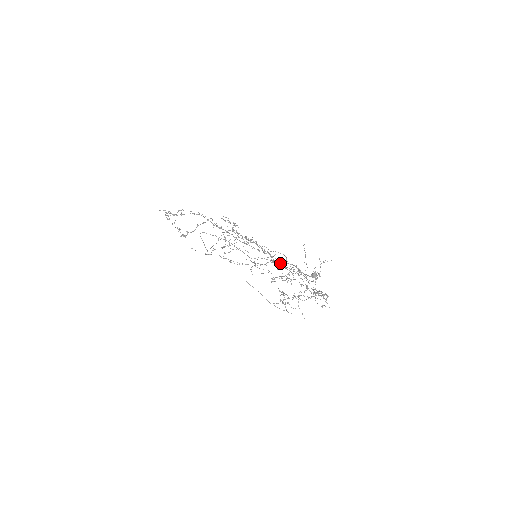
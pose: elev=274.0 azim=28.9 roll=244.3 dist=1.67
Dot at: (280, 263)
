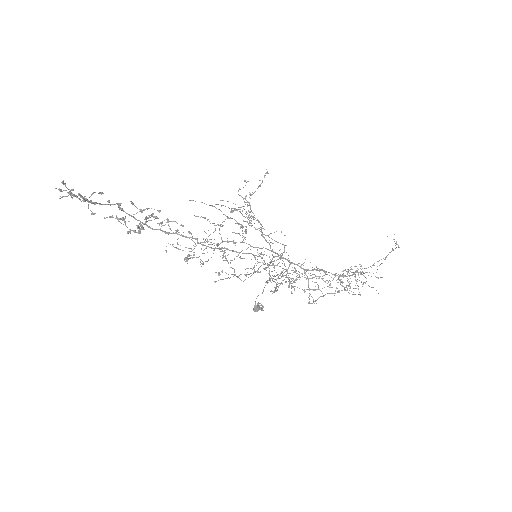
Dot at: occluded
